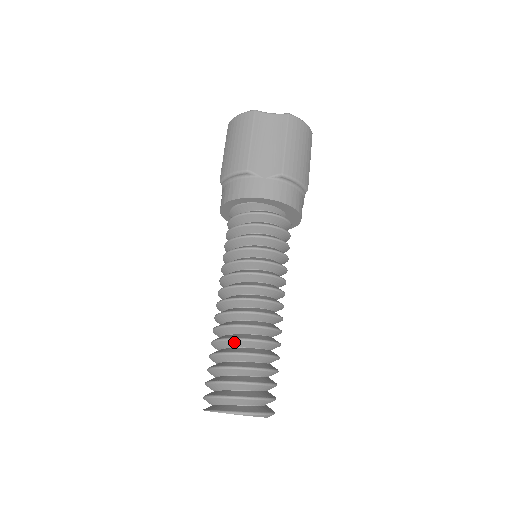
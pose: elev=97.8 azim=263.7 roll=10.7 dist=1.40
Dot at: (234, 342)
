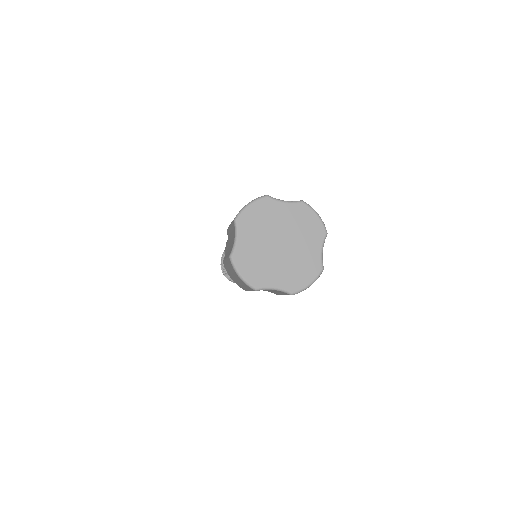
Dot at: occluded
